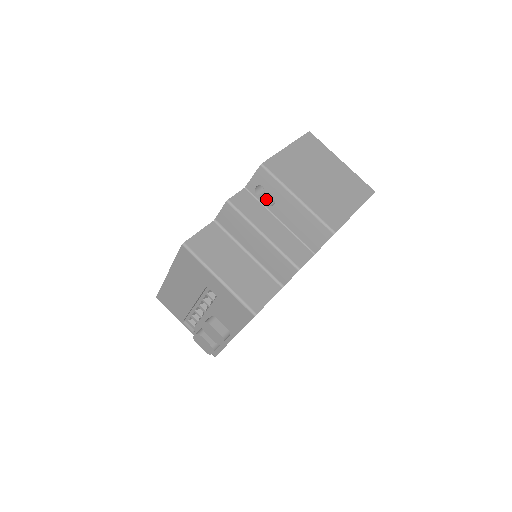
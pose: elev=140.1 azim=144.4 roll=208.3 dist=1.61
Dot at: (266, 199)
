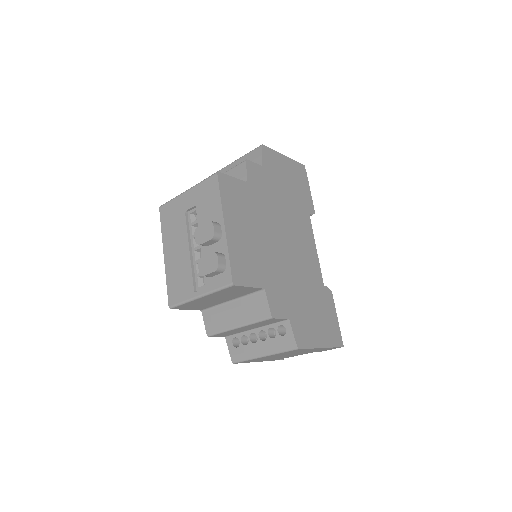
Dot at: occluded
